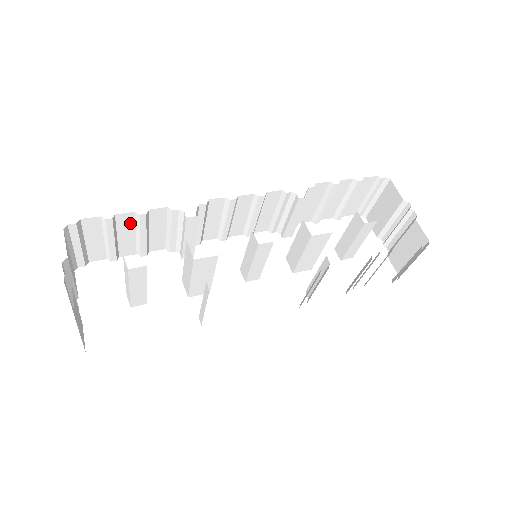
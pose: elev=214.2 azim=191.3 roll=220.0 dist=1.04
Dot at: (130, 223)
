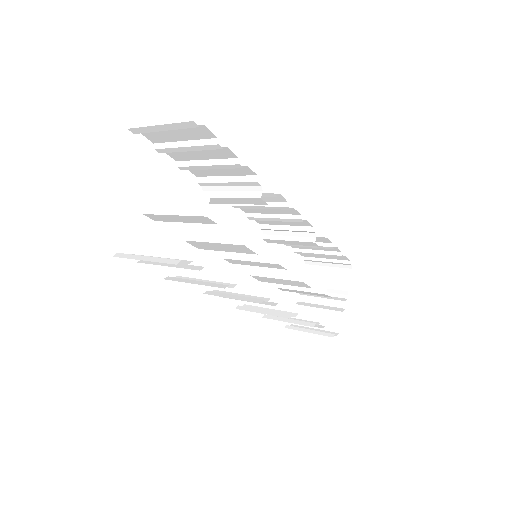
Dot at: (220, 155)
